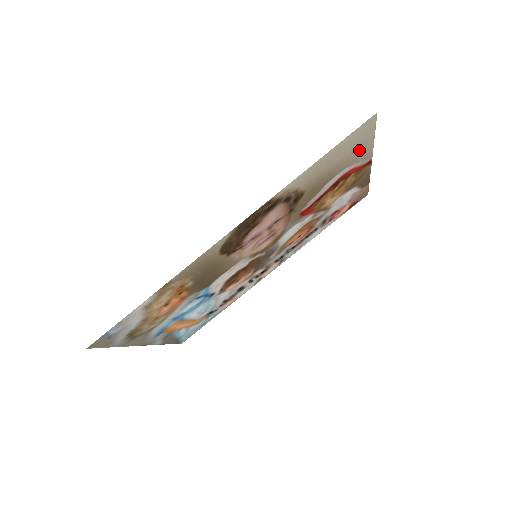
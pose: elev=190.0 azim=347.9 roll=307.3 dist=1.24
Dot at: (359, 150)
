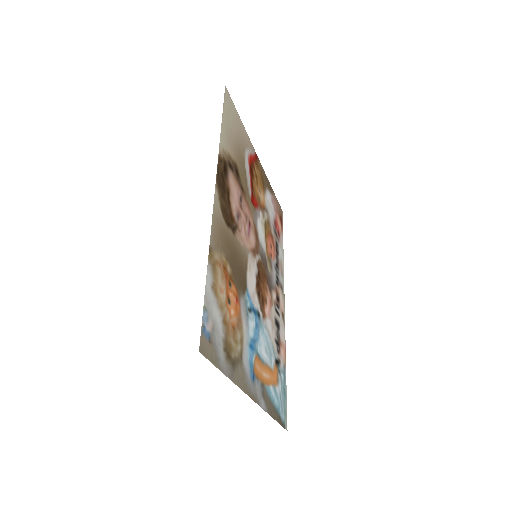
Dot at: (240, 130)
